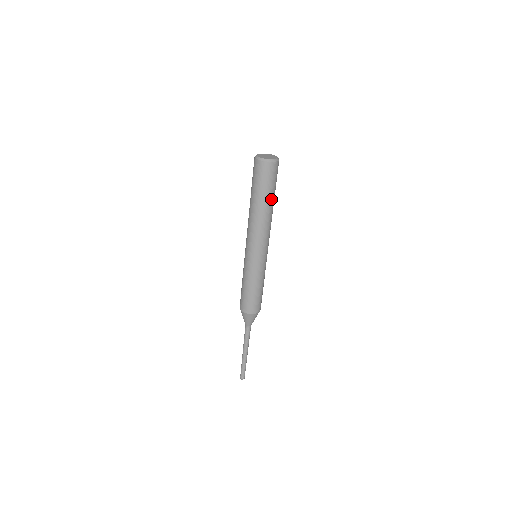
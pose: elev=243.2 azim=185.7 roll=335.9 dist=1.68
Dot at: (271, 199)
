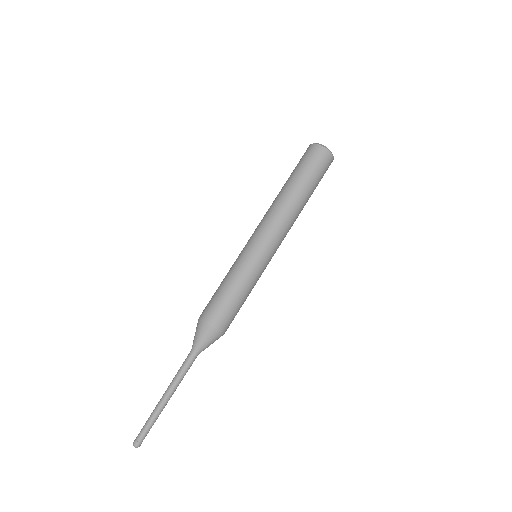
Dot at: (311, 194)
